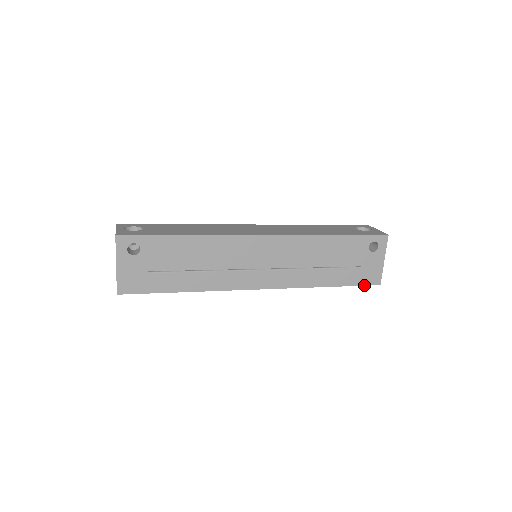
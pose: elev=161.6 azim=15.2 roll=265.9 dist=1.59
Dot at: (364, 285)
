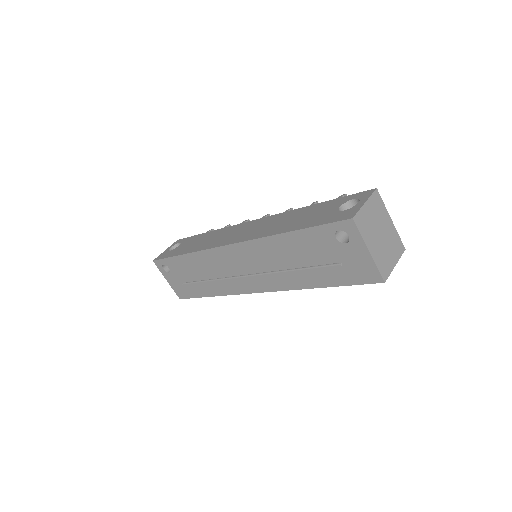
Dot at: (362, 284)
